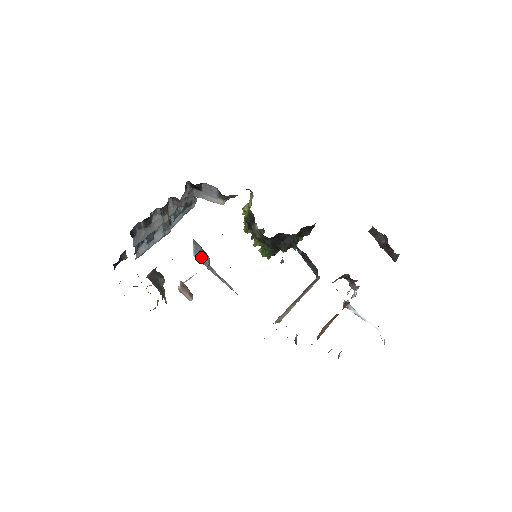
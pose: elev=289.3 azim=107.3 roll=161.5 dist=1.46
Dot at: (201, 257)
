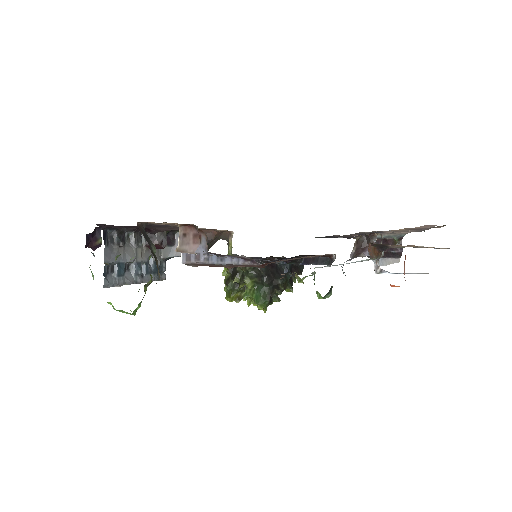
Dot at: occluded
